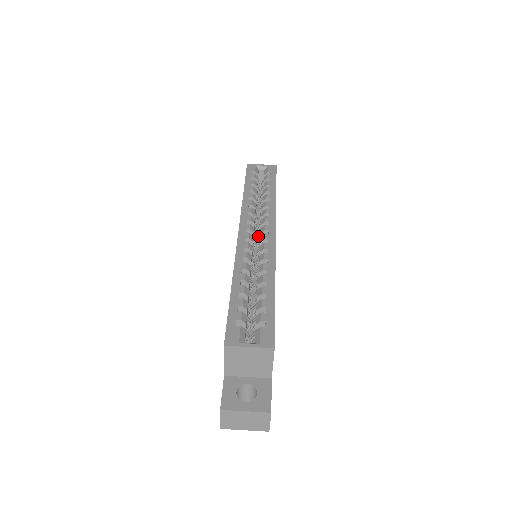
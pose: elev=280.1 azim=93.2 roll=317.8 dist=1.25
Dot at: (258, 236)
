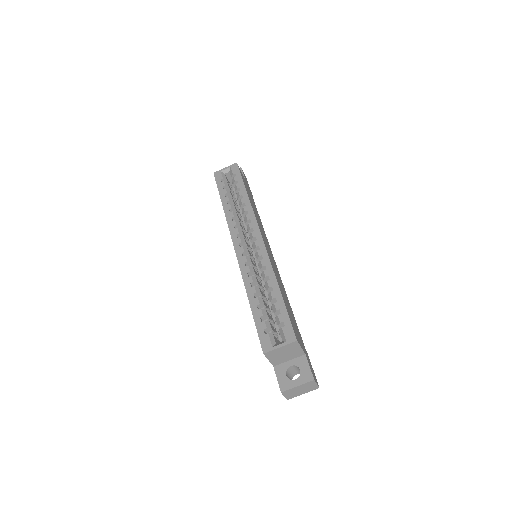
Dot at: (250, 241)
